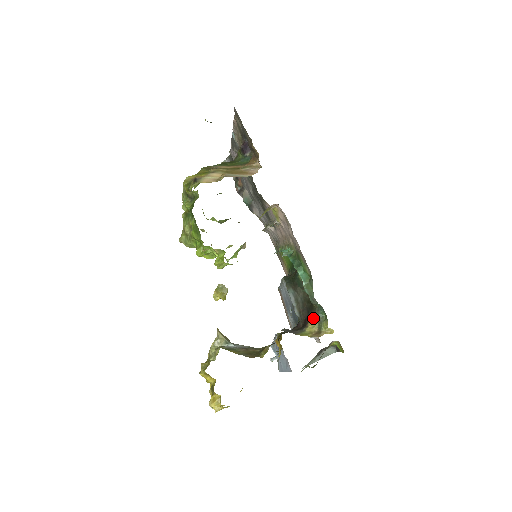
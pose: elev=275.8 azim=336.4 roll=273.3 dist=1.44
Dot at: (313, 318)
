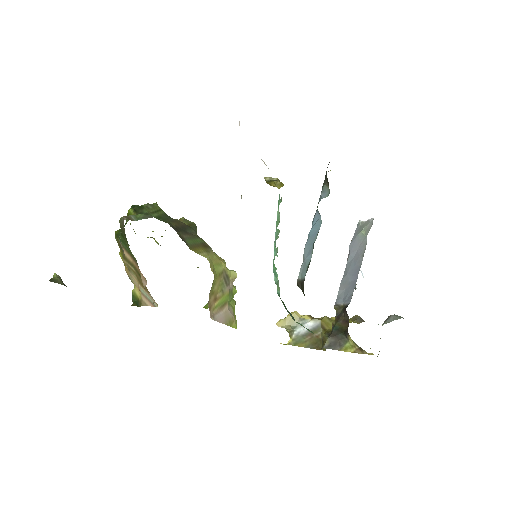
Dot at: occluded
